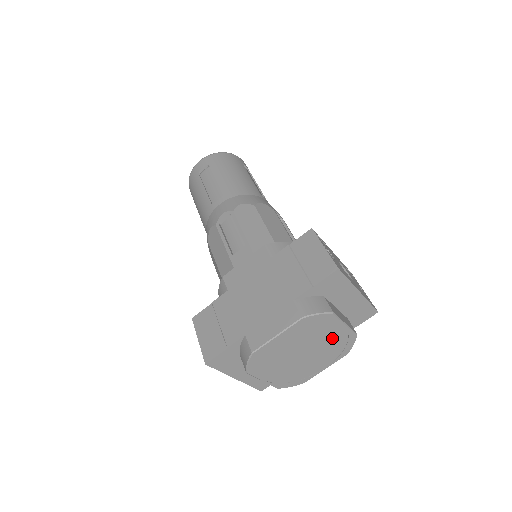
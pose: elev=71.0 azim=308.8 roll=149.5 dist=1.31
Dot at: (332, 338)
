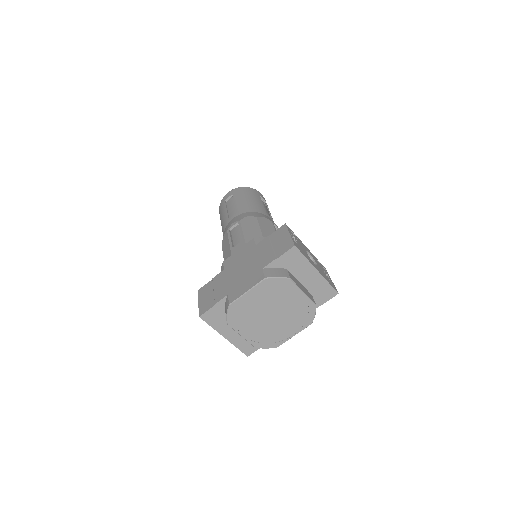
Dot at: (294, 304)
